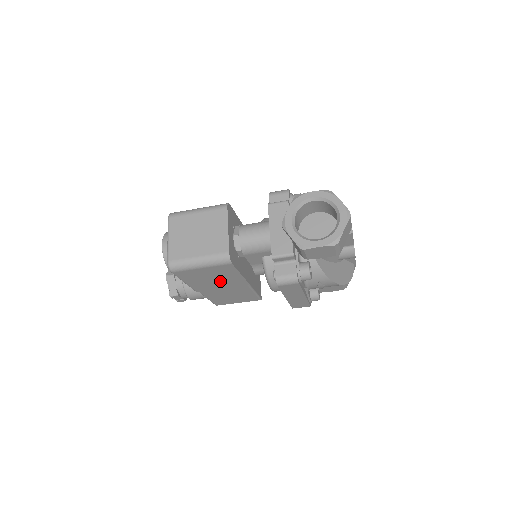
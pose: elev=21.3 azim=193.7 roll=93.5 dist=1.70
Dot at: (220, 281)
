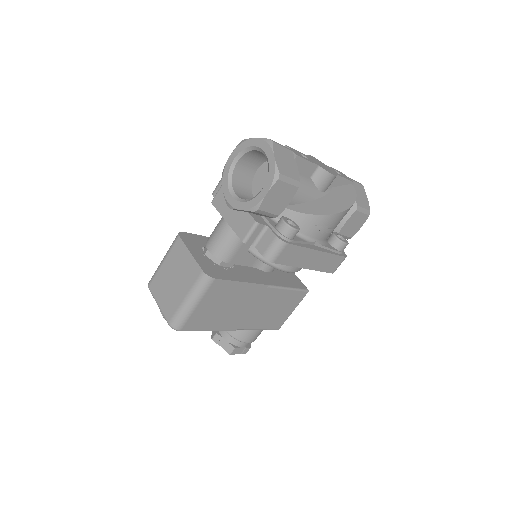
Dot at: (236, 304)
